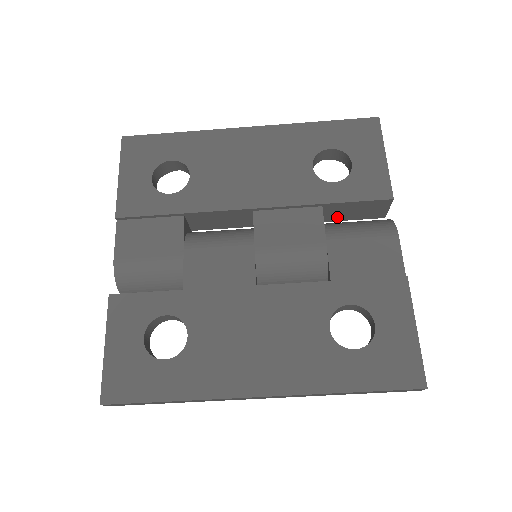
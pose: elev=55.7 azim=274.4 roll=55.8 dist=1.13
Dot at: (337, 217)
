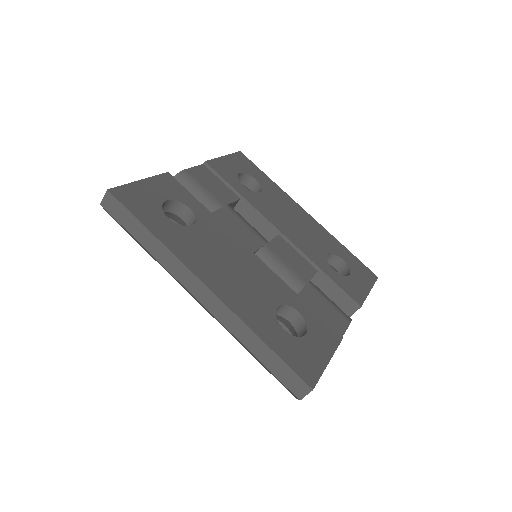
Dot at: occluded
